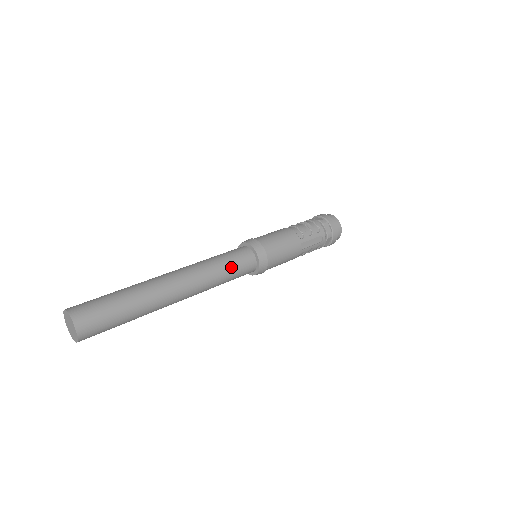
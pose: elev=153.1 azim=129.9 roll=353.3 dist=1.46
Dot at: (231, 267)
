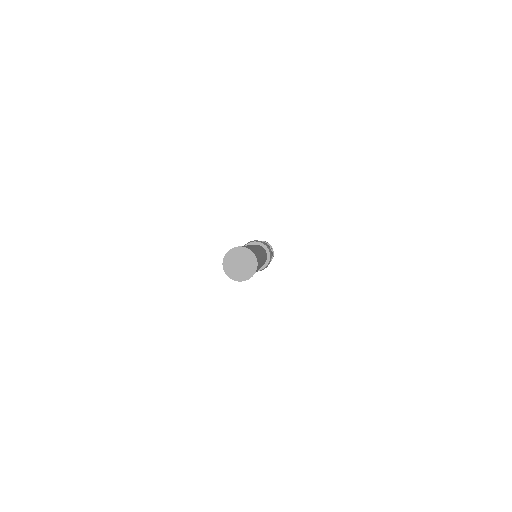
Dot at: occluded
